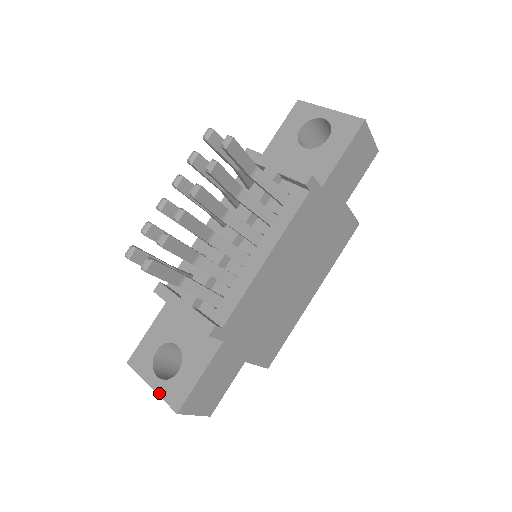
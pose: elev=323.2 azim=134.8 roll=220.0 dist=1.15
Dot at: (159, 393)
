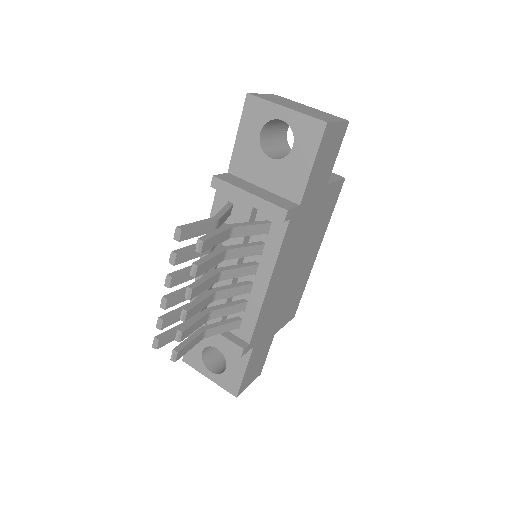
Dot at: (217, 383)
